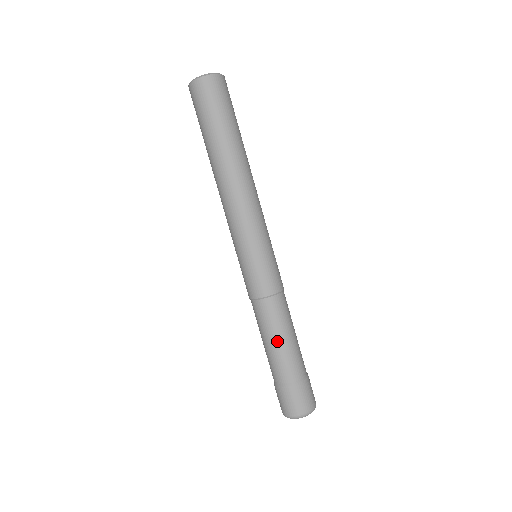
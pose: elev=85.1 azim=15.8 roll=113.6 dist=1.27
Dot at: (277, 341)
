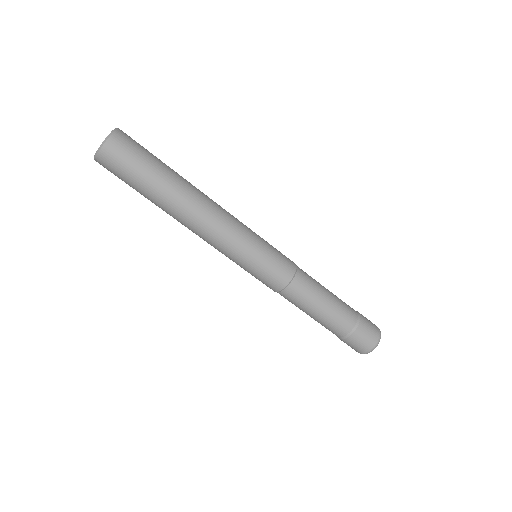
Dot at: (313, 314)
